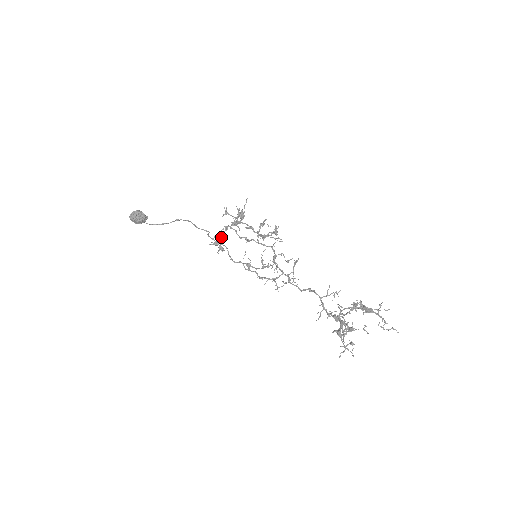
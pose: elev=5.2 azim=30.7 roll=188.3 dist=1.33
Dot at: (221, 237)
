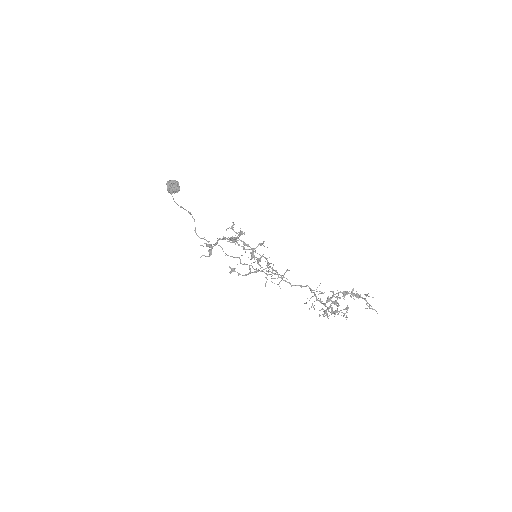
Dot at: (217, 242)
